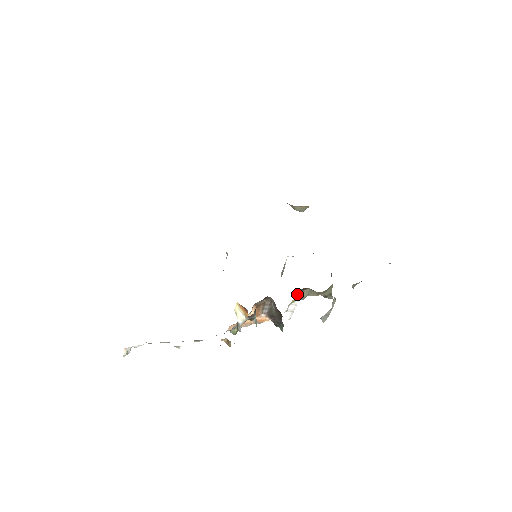
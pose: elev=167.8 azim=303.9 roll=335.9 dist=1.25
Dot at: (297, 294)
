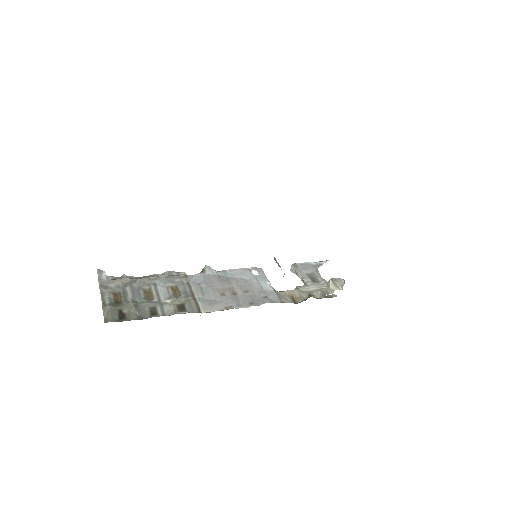
Dot at: occluded
